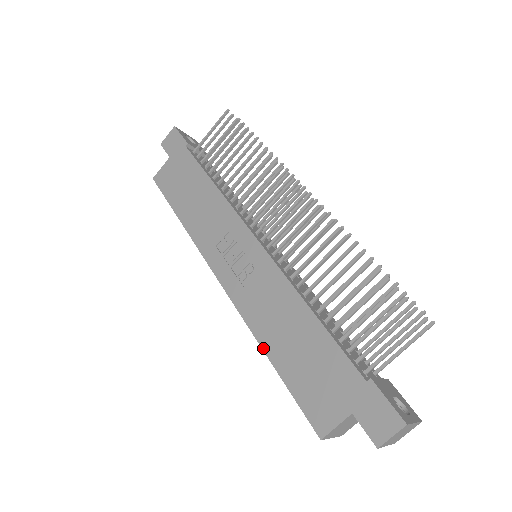
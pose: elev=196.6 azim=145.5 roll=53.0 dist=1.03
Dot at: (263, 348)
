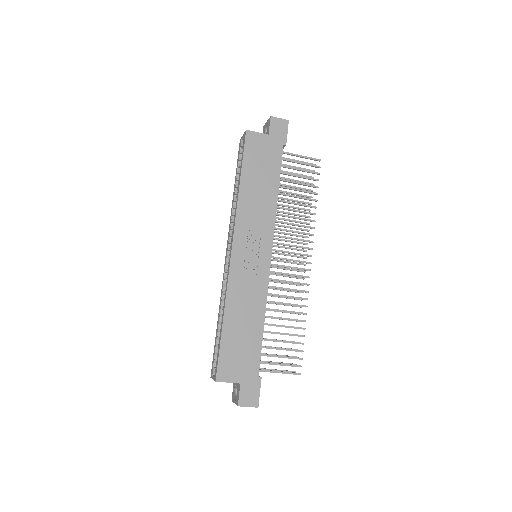
Dot at: (225, 313)
